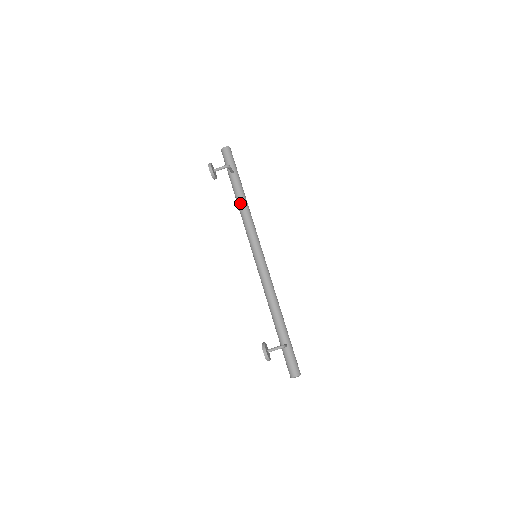
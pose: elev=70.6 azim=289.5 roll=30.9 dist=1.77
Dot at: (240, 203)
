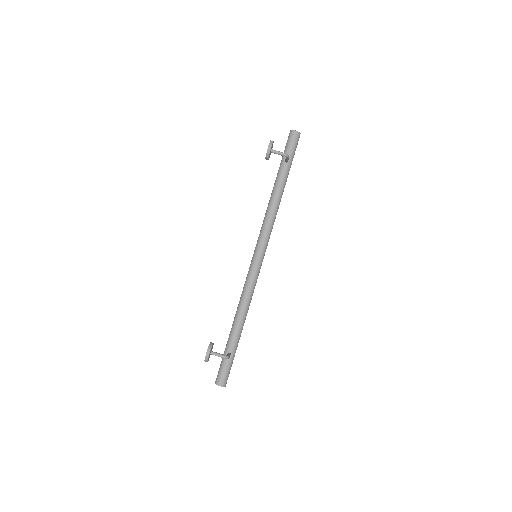
Dot at: (274, 196)
